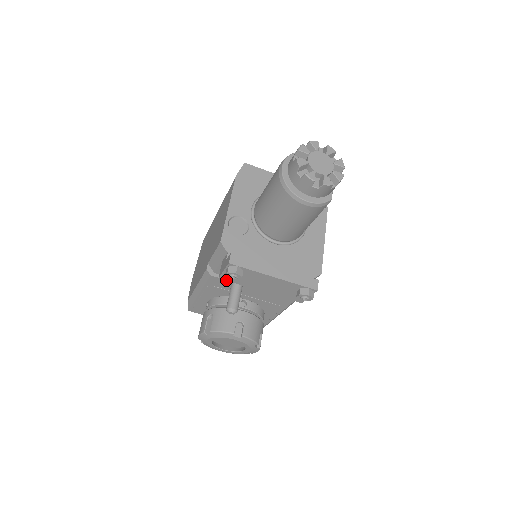
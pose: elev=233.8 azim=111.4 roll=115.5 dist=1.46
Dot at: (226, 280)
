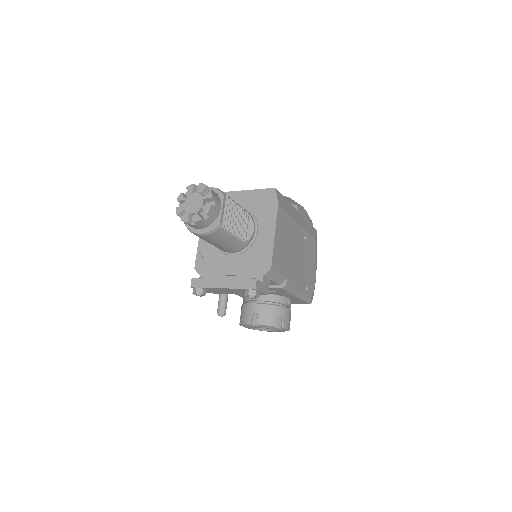
Dot at: occluded
